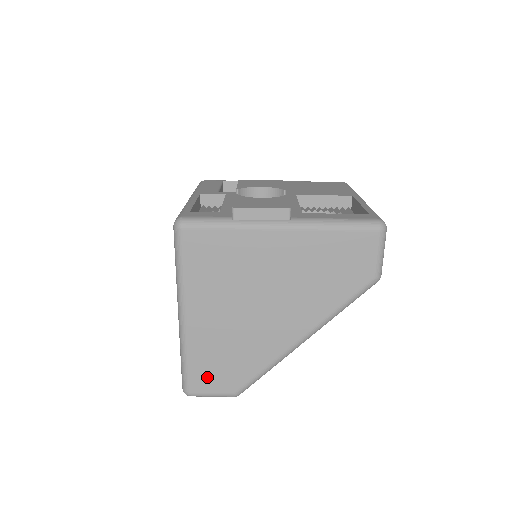
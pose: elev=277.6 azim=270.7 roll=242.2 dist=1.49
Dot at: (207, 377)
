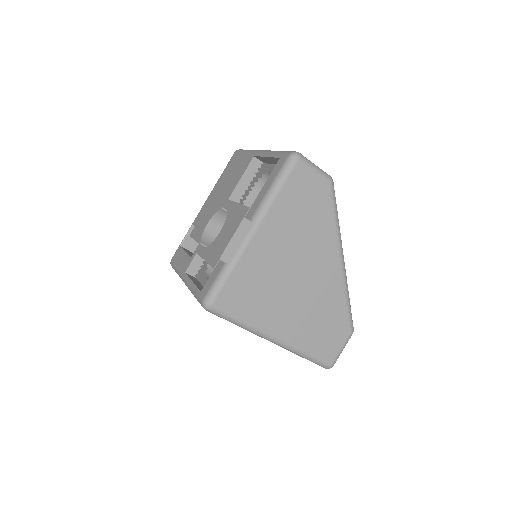
Dot at: (327, 346)
